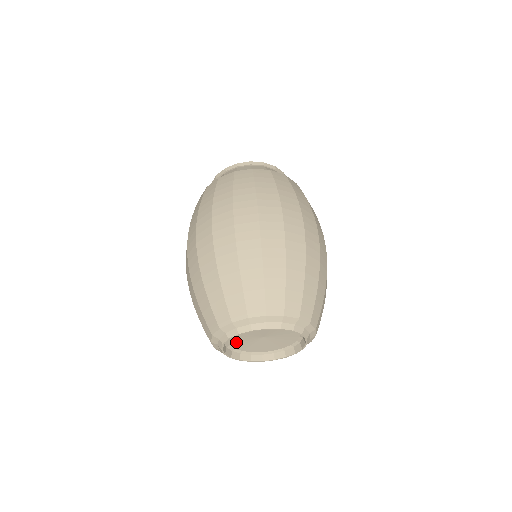
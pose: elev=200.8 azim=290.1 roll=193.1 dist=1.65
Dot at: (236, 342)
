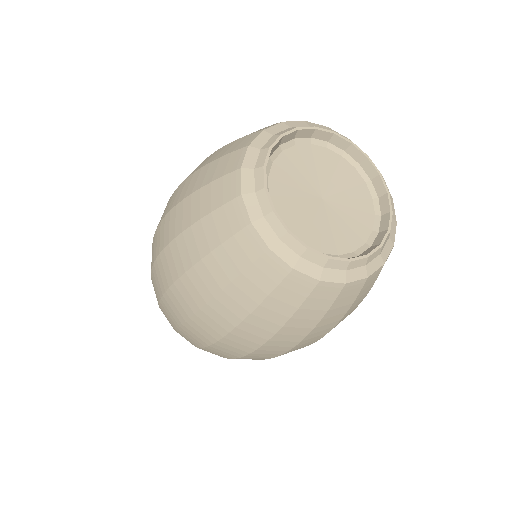
Dot at: (280, 192)
